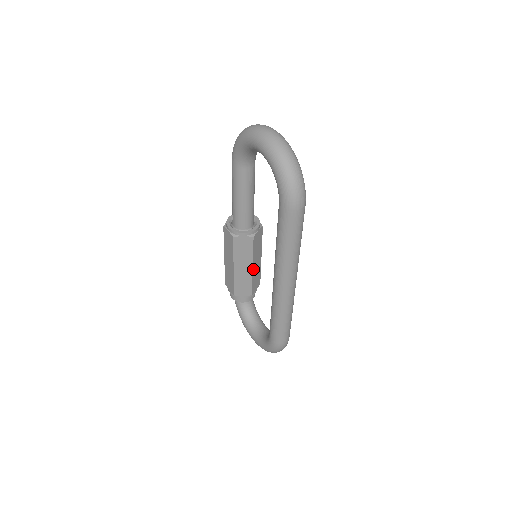
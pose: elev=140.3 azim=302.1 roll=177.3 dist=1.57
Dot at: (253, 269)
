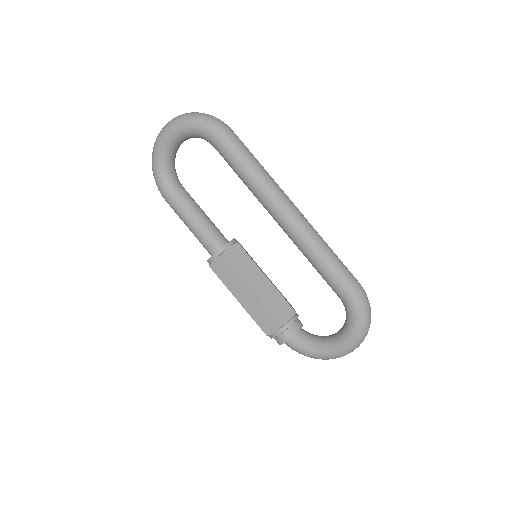
Dot at: (269, 280)
